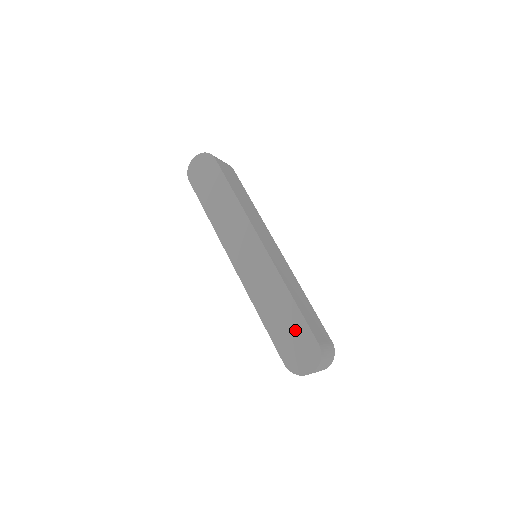
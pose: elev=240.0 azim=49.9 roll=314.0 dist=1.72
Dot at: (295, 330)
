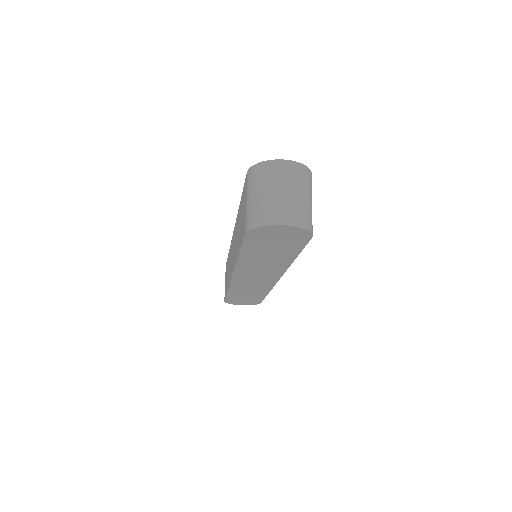
Dot at: (251, 299)
